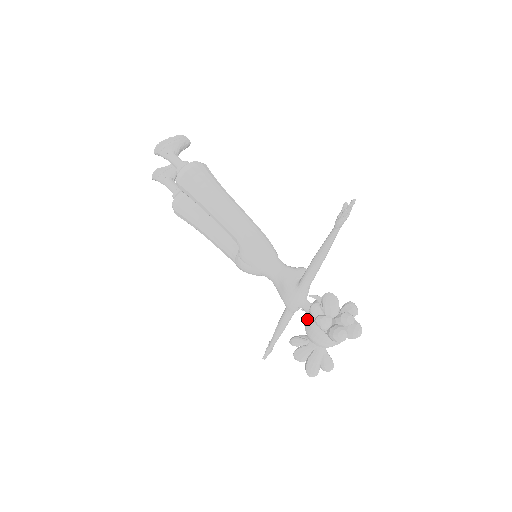
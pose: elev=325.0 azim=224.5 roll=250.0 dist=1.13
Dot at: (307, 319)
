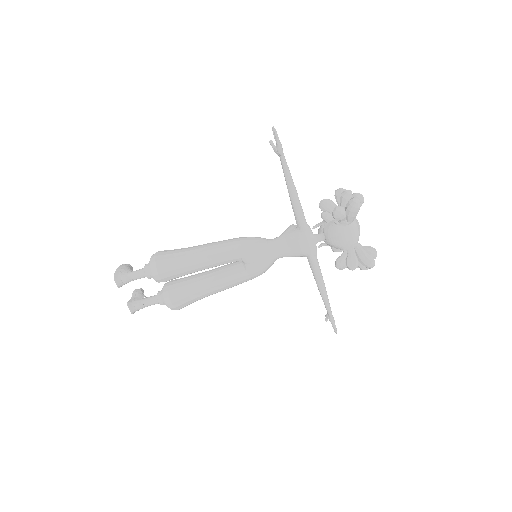
Dot at: (329, 237)
